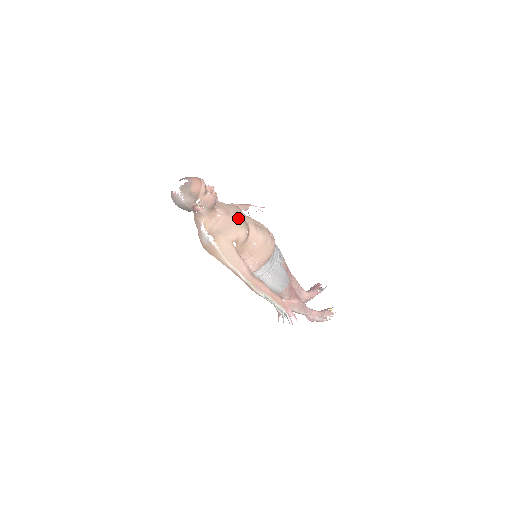
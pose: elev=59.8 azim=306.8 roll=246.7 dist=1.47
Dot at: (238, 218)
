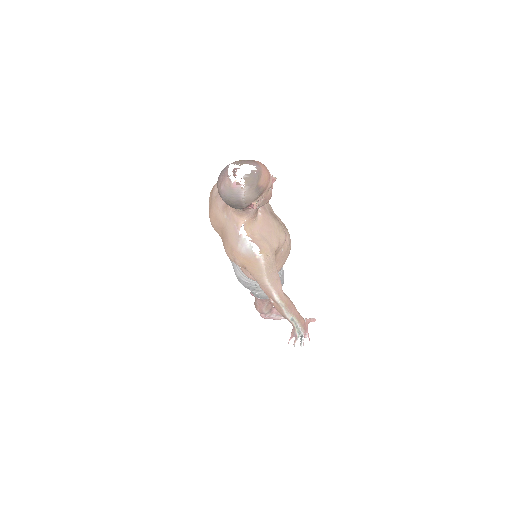
Dot at: (274, 217)
